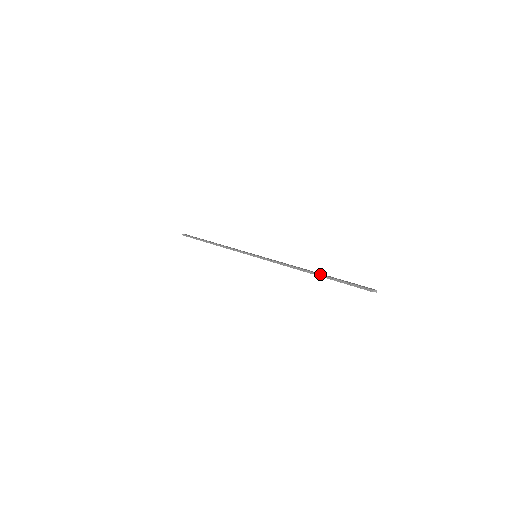
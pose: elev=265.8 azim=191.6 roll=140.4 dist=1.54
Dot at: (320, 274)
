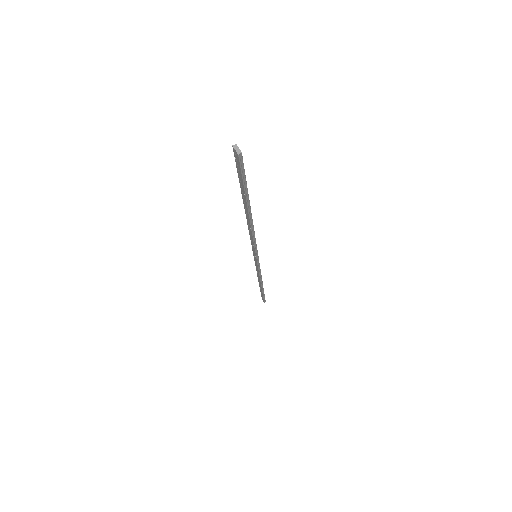
Dot at: occluded
